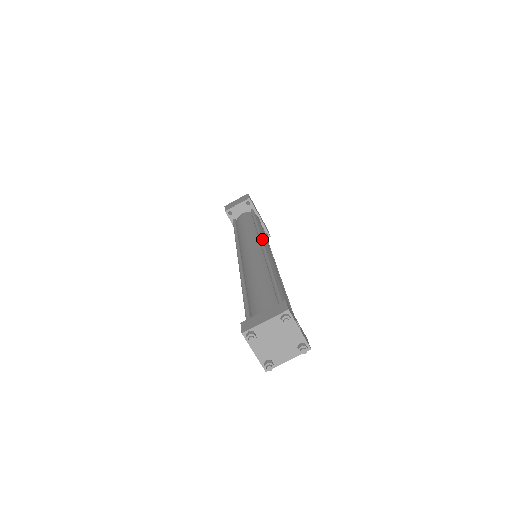
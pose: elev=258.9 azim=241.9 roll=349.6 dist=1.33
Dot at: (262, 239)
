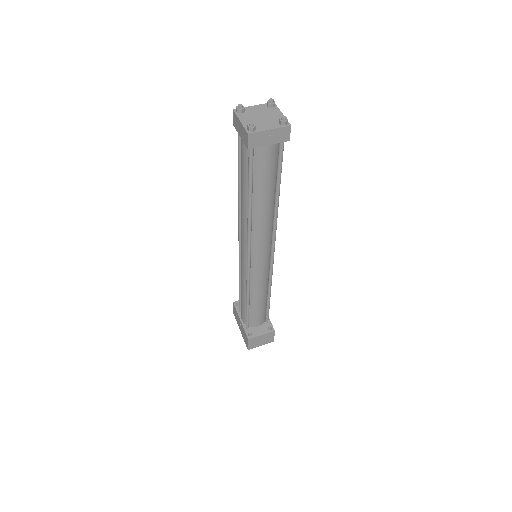
Dot at: occluded
